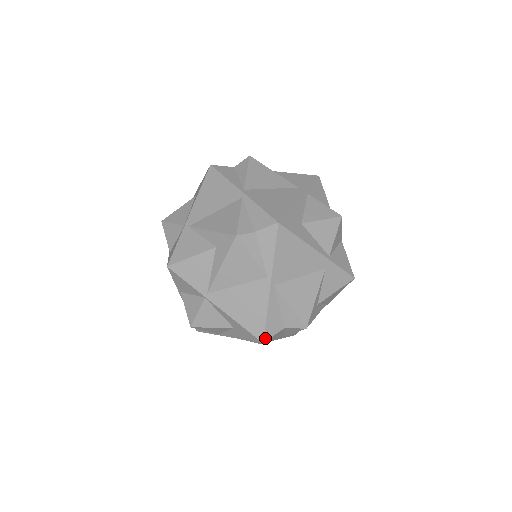
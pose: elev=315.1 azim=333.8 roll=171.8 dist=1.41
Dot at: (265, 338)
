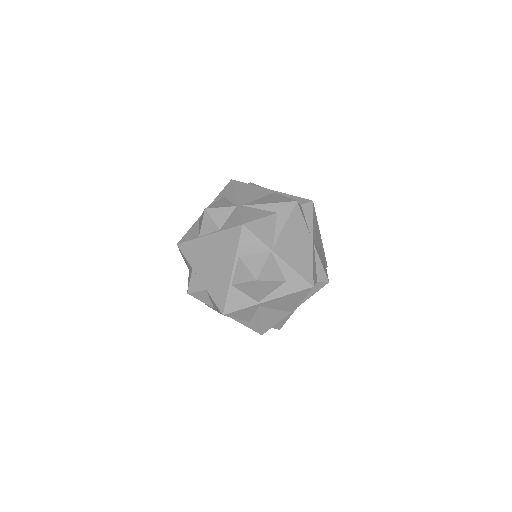
Dot at: (313, 283)
